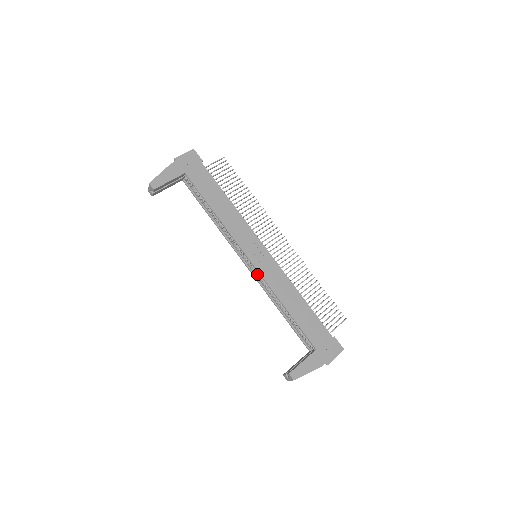
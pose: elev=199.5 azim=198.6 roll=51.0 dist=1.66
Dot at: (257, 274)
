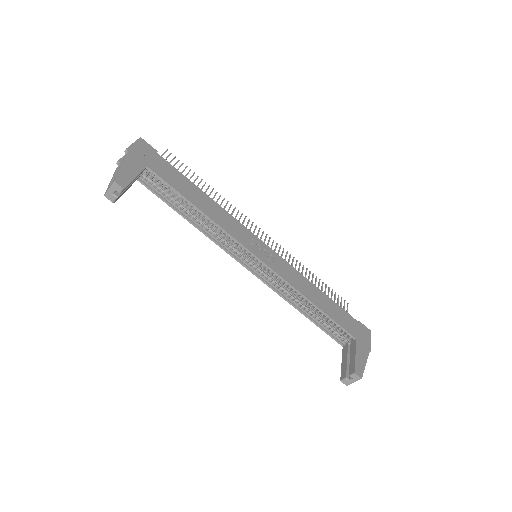
Dot at: (266, 276)
